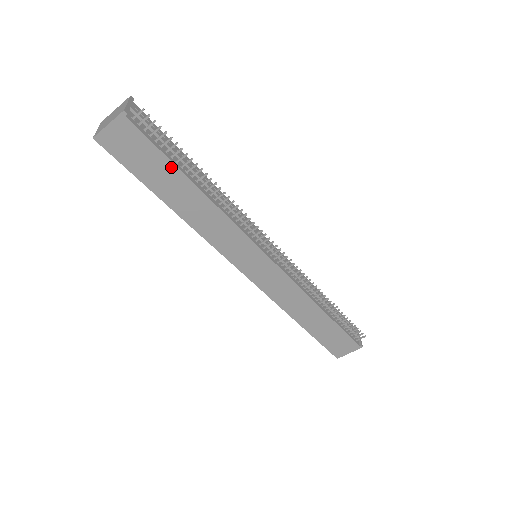
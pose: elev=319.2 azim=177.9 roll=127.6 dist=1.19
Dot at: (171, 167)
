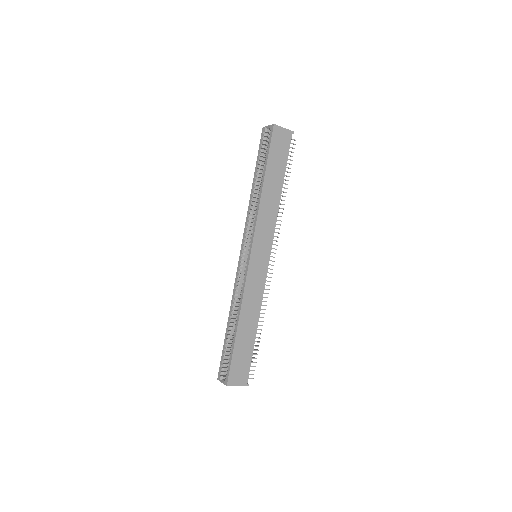
Dot at: (284, 169)
